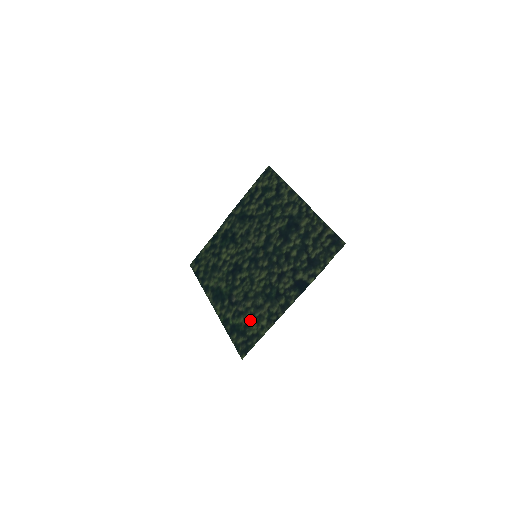
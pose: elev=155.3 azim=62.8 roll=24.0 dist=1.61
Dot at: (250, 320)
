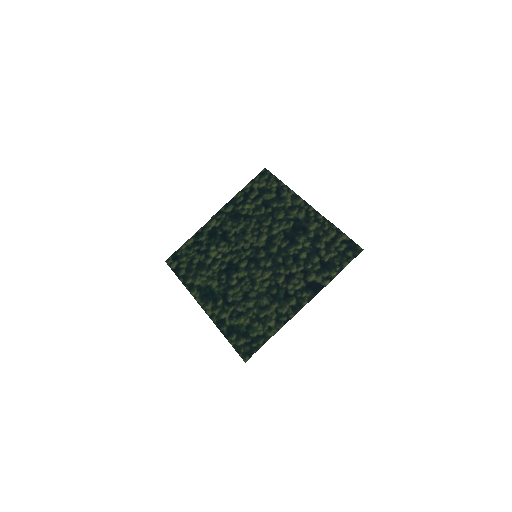
Dot at: (253, 321)
